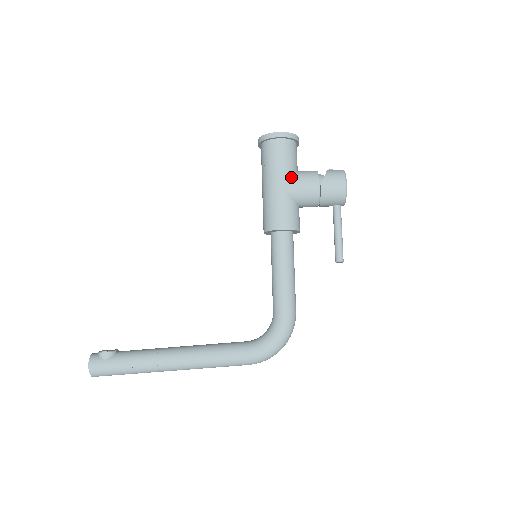
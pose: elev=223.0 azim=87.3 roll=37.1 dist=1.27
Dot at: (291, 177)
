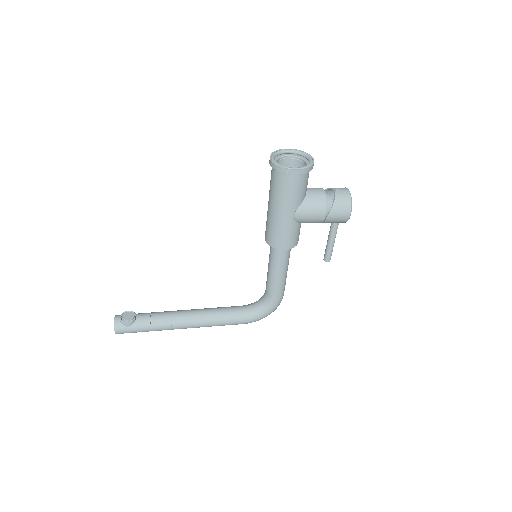
Dot at: (300, 207)
